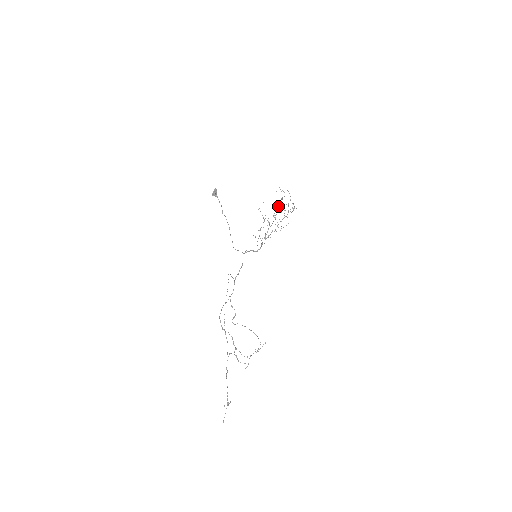
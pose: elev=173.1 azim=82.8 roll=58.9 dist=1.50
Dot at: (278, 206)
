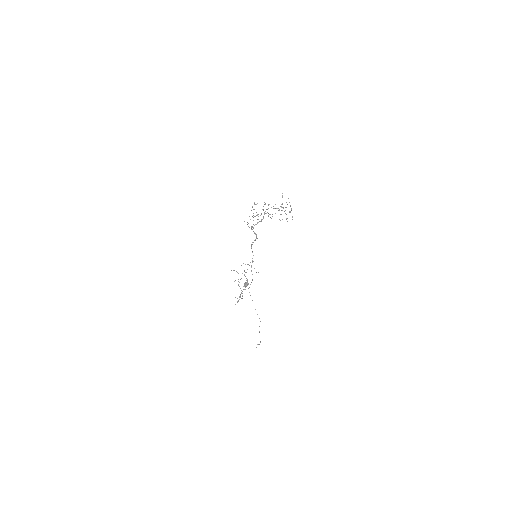
Dot at: (279, 219)
